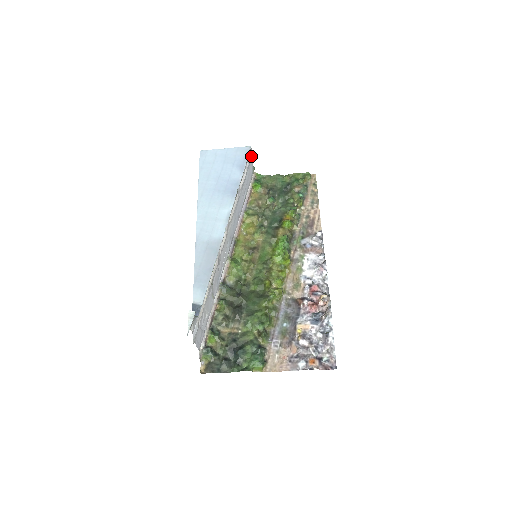
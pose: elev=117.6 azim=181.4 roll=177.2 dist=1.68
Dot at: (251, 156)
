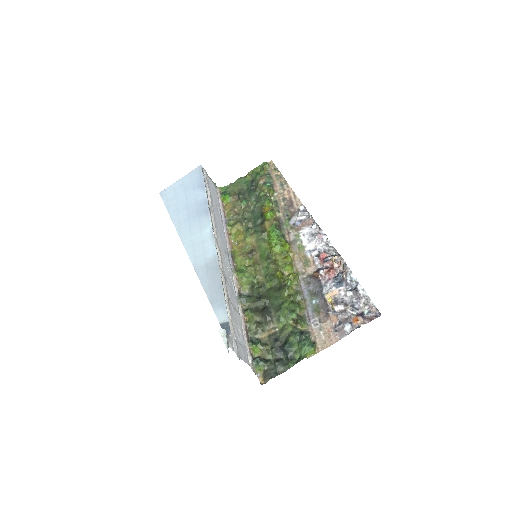
Dot at: (206, 174)
